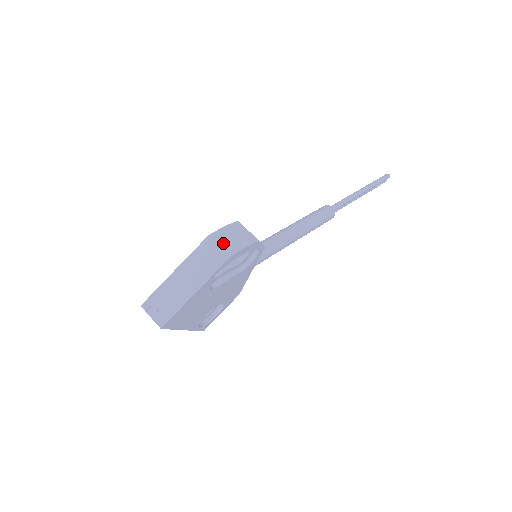
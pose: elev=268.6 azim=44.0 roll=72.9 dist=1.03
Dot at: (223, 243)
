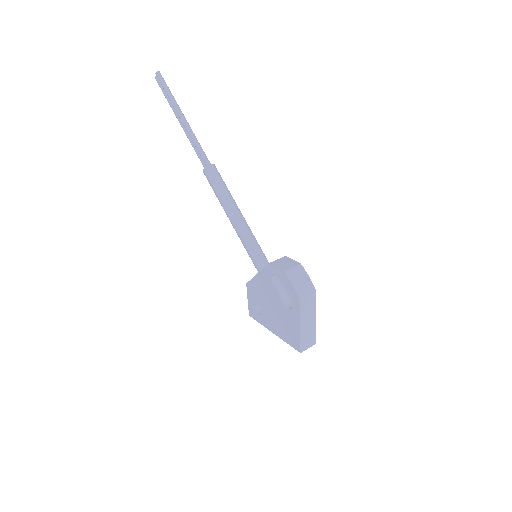
Dot at: (306, 291)
